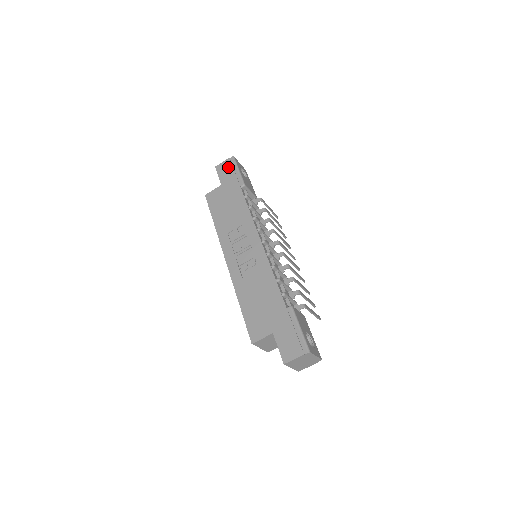
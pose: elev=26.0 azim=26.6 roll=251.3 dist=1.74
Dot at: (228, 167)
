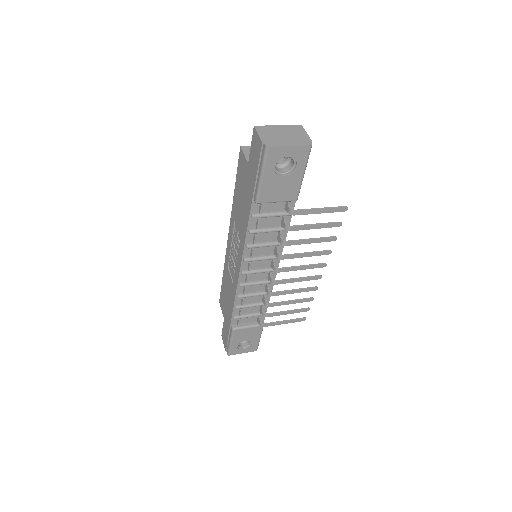
Dot at: (257, 154)
